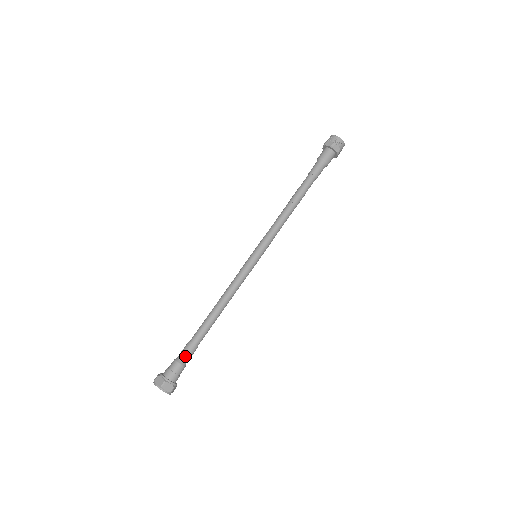
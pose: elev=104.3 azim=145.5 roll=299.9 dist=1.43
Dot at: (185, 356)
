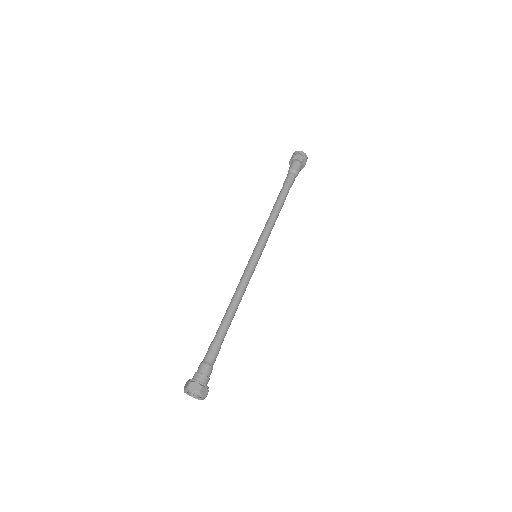
Dot at: (213, 358)
